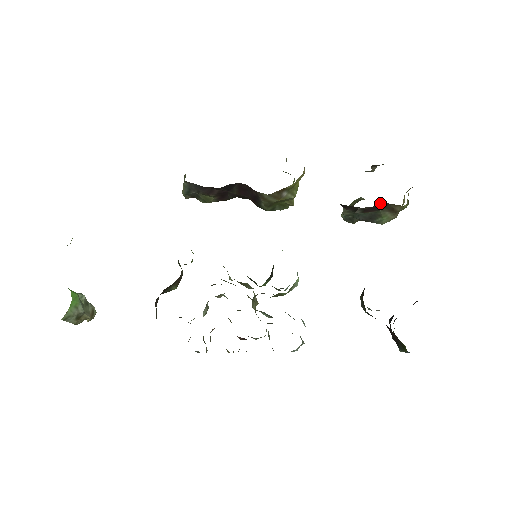
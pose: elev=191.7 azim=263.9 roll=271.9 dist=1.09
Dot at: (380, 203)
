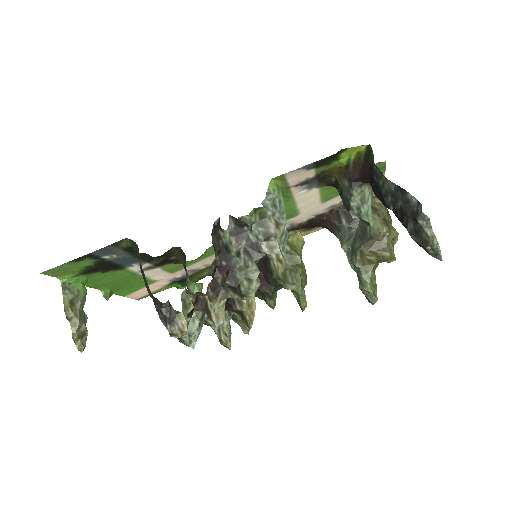
Dot at: occluded
